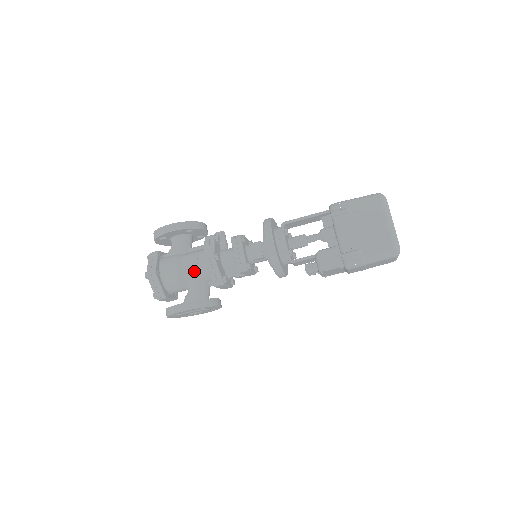
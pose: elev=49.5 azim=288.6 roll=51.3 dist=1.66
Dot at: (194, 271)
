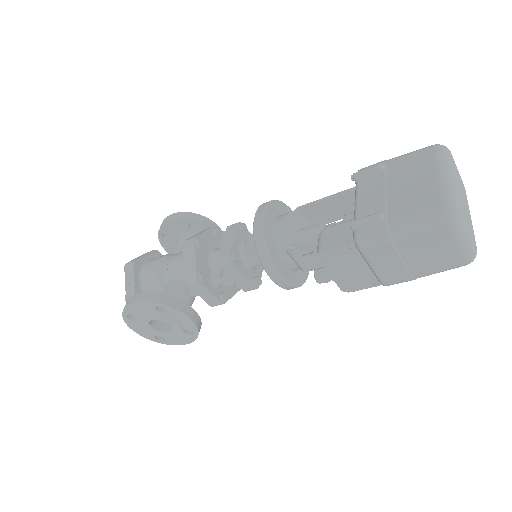
Dot at: (175, 266)
